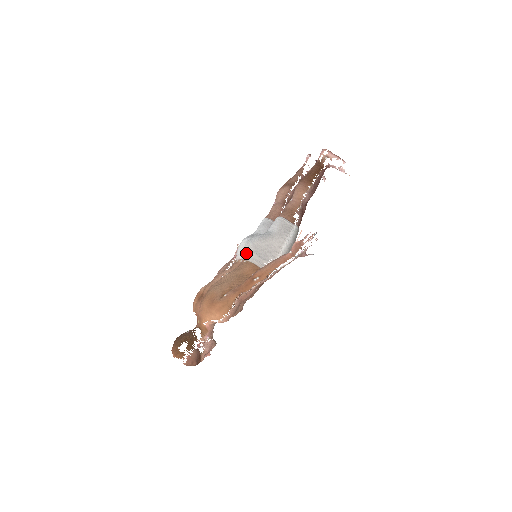
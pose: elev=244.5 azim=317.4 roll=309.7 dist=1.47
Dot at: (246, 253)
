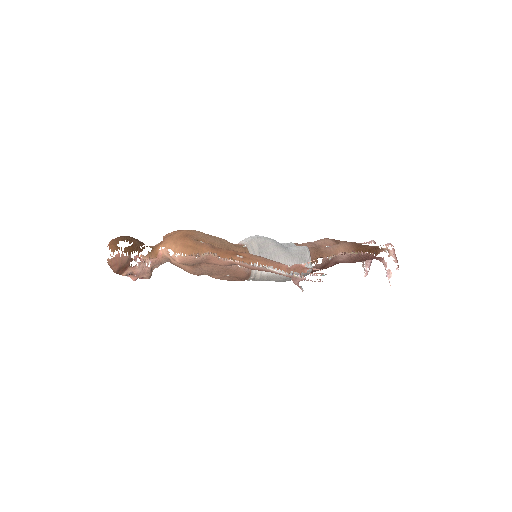
Dot at: (252, 241)
